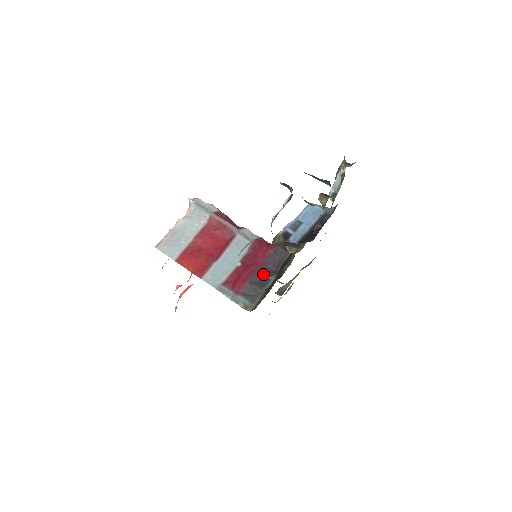
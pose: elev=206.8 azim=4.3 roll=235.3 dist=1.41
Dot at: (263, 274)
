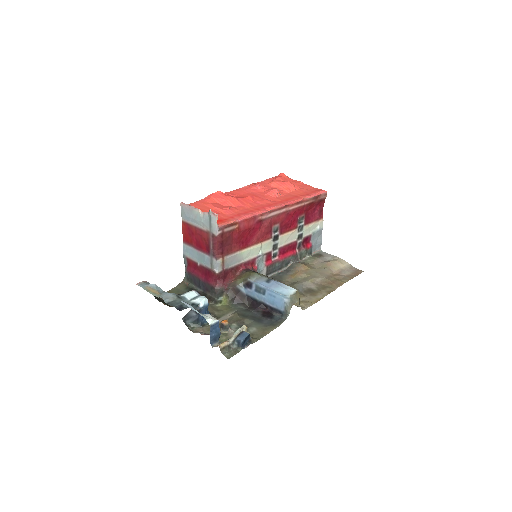
Dot at: (200, 283)
